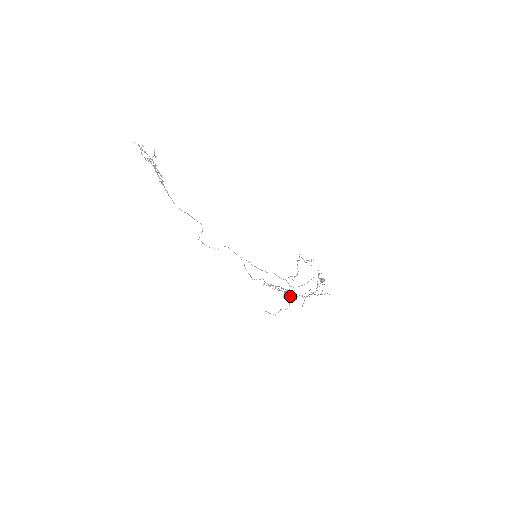
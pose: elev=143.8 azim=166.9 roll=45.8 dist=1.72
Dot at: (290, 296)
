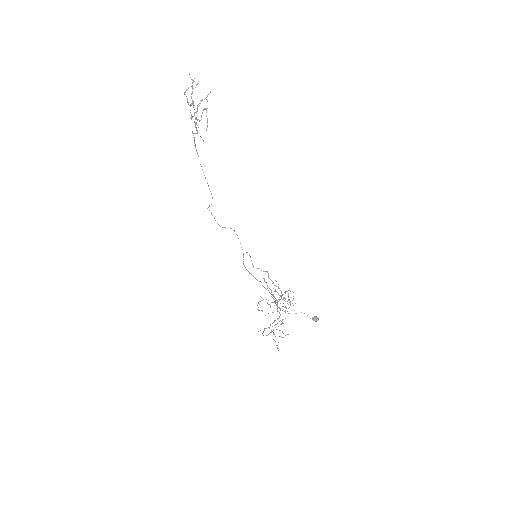
Dot at: (287, 303)
